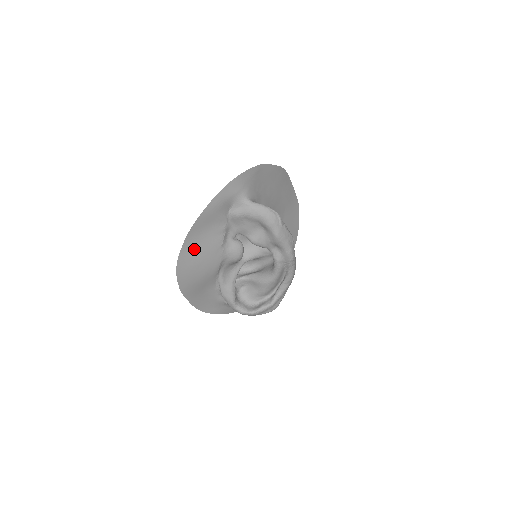
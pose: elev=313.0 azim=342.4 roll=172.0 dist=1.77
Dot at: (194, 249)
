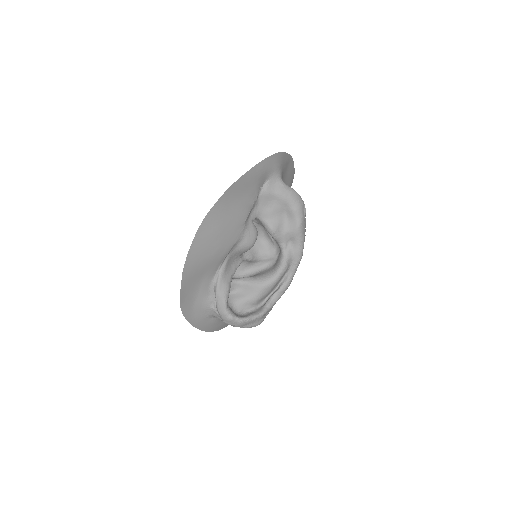
Dot at: (223, 212)
